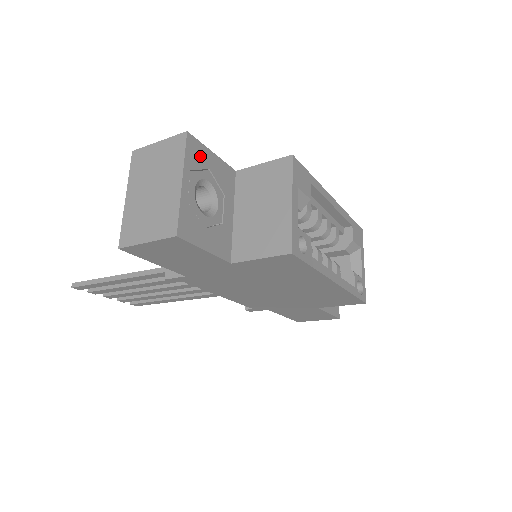
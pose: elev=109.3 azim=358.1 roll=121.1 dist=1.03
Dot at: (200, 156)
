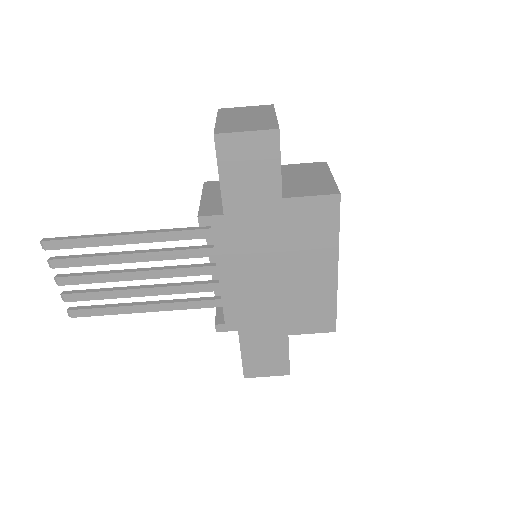
Dot at: occluded
